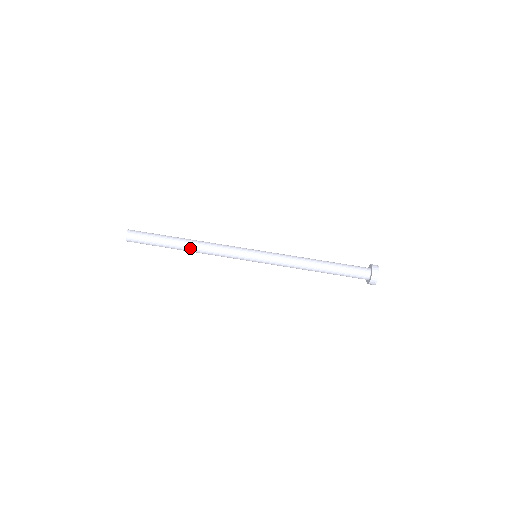
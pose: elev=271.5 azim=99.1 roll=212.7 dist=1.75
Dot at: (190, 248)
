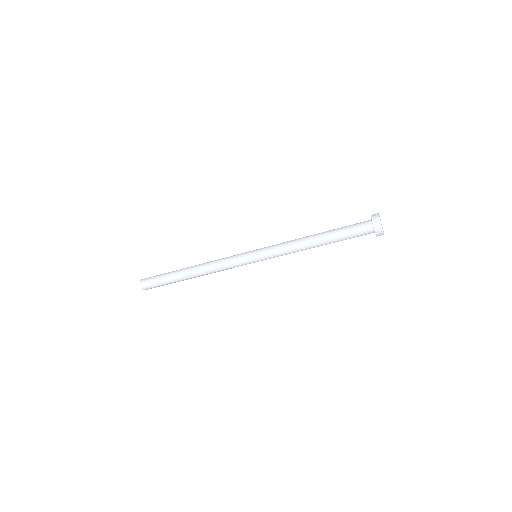
Dot at: (196, 275)
